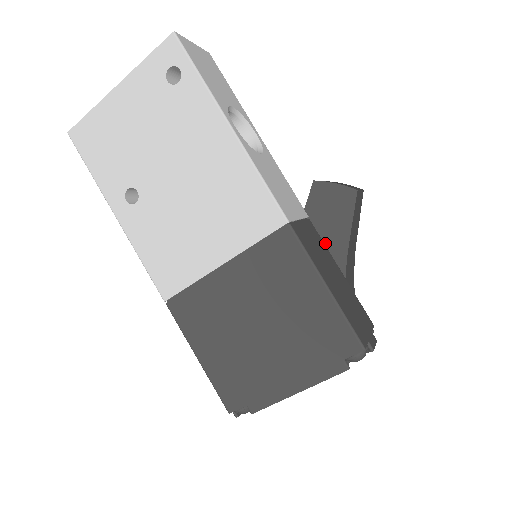
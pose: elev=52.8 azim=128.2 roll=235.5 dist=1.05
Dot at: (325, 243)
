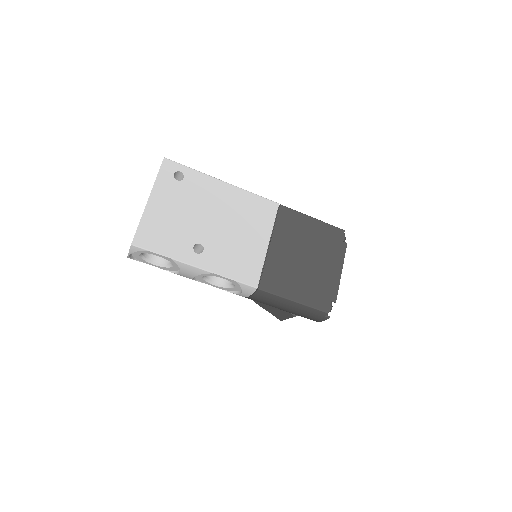
Dot at: occluded
